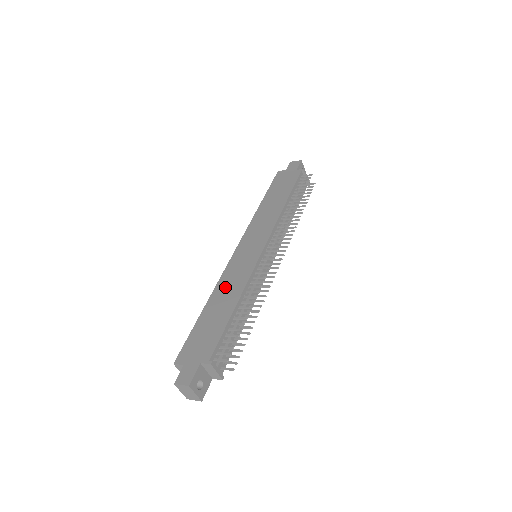
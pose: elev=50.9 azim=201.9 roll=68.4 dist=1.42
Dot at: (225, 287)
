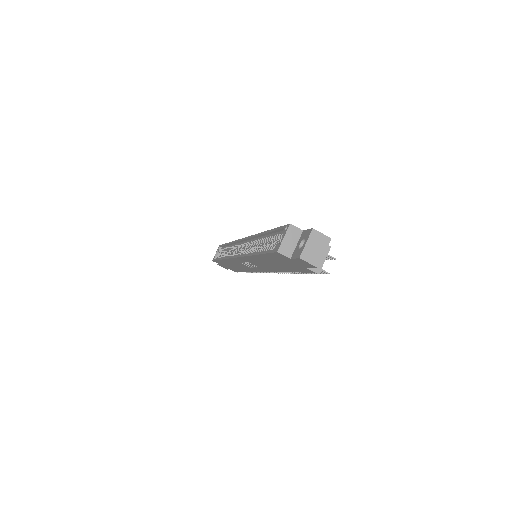
Dot at: occluded
